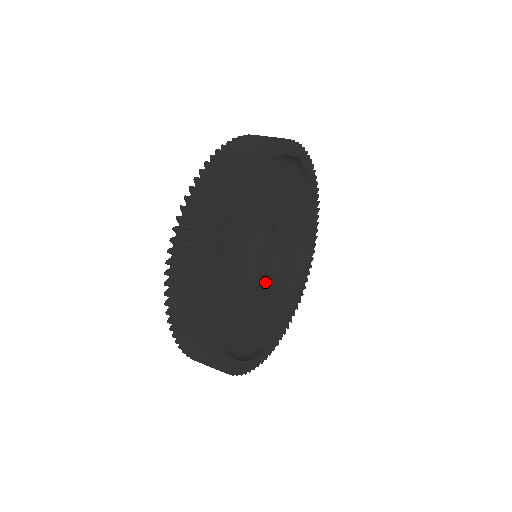
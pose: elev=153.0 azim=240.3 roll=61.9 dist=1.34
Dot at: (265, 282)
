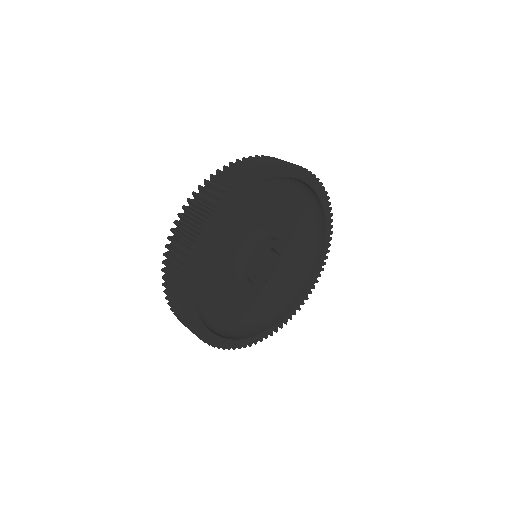
Dot at: (258, 280)
